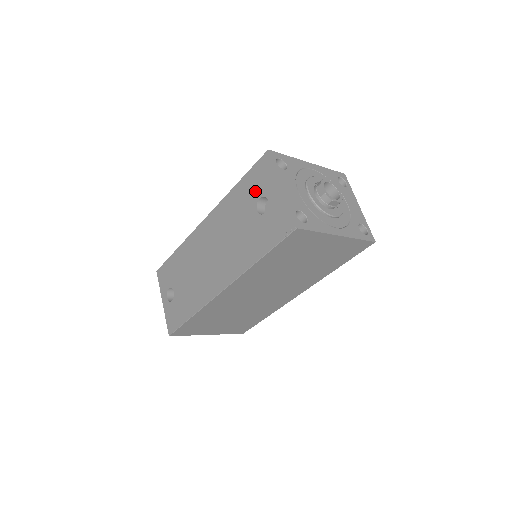
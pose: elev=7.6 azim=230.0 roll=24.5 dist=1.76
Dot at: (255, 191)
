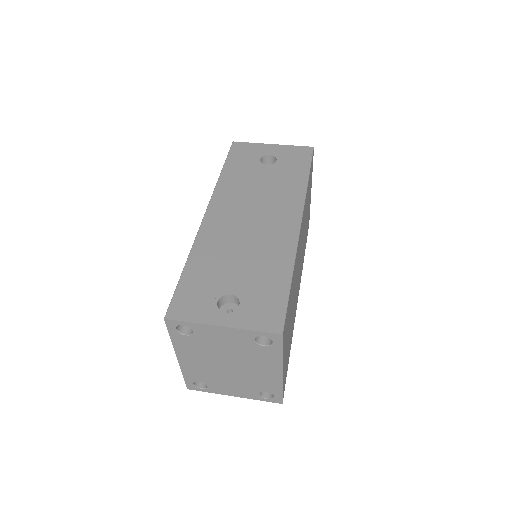
Dot at: (250, 160)
